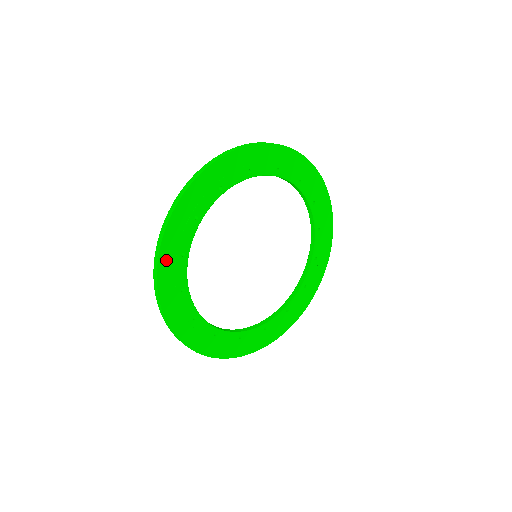
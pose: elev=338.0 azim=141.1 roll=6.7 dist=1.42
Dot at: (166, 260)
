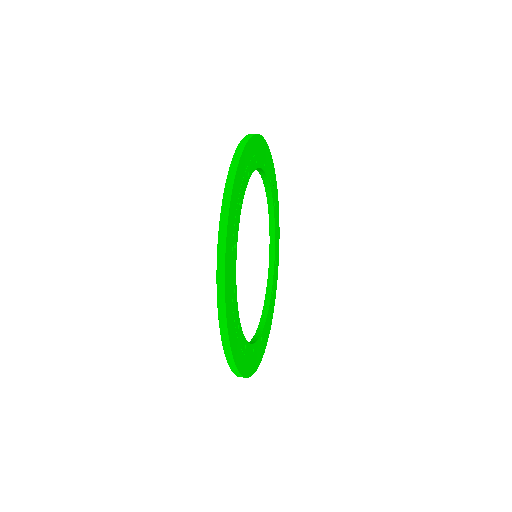
Dot at: (228, 306)
